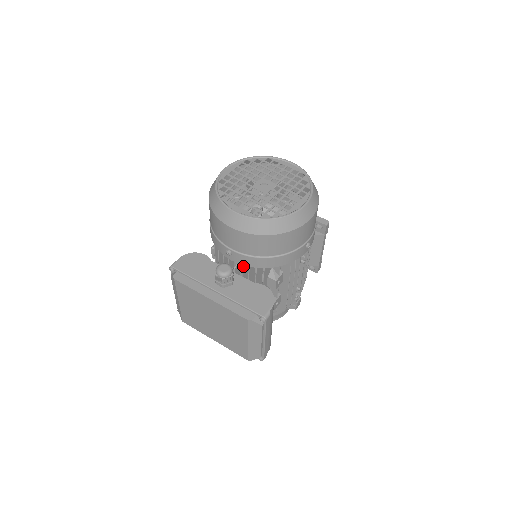
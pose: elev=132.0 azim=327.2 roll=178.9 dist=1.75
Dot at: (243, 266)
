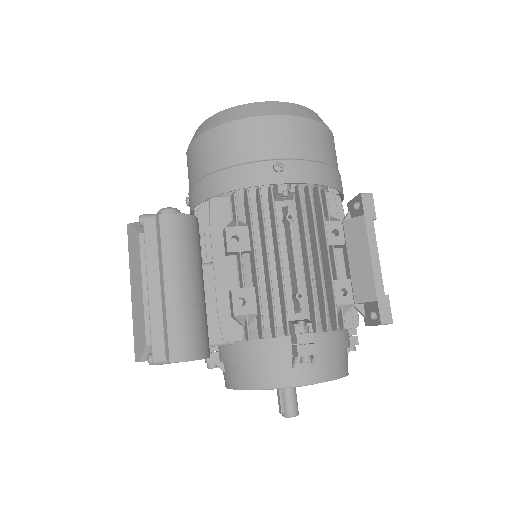
Dot at: (199, 219)
